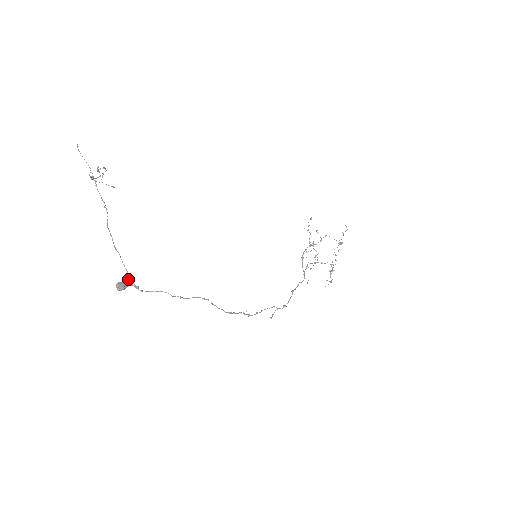
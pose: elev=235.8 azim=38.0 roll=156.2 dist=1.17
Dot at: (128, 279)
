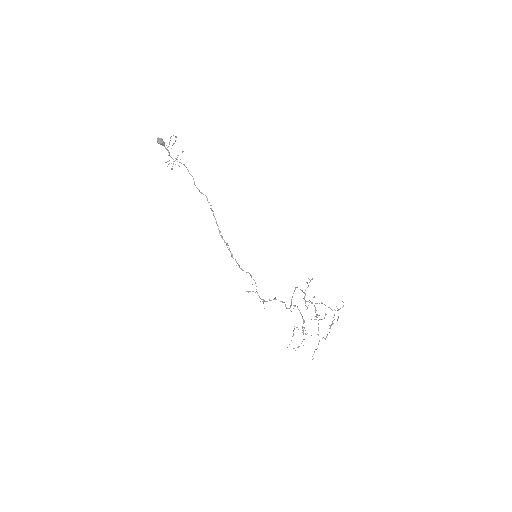
Dot at: occluded
